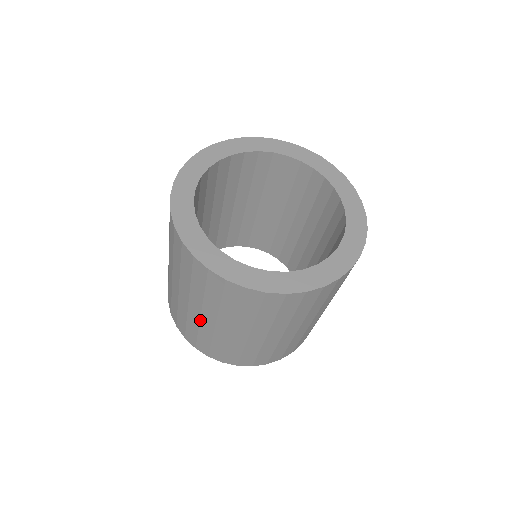
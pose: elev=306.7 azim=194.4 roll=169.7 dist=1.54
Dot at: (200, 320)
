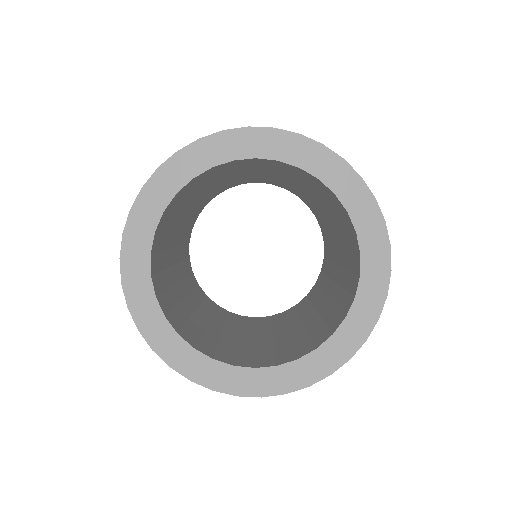
Dot at: occluded
